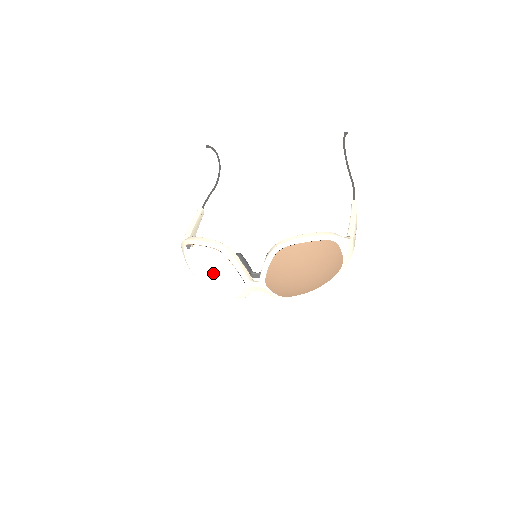
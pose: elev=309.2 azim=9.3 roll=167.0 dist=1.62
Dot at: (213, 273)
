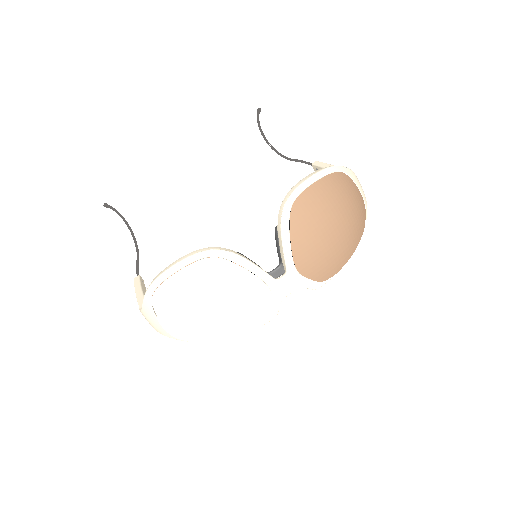
Dot at: (216, 301)
